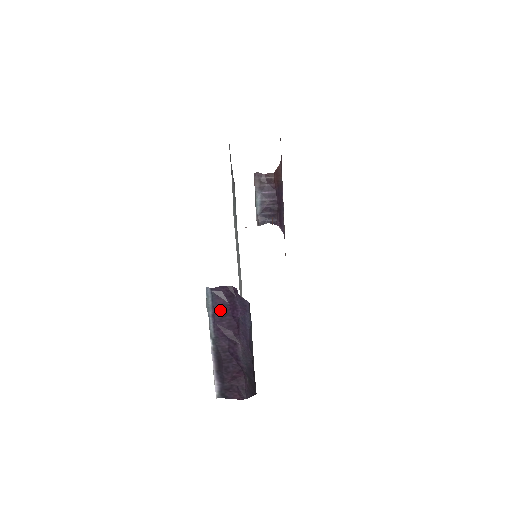
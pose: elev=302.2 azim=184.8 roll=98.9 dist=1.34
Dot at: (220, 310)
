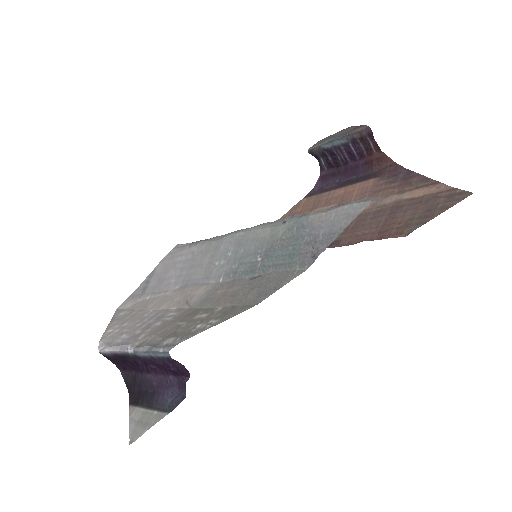
Dot at: (161, 363)
